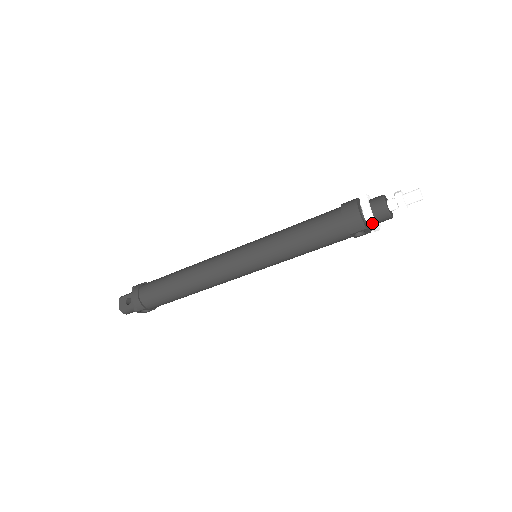
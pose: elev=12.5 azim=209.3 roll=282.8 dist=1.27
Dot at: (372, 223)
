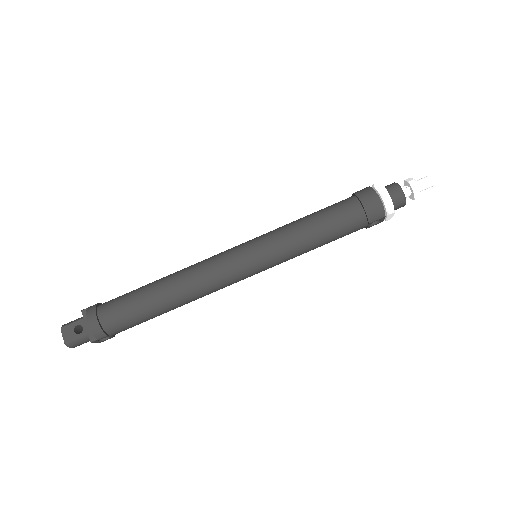
Dot at: (392, 210)
